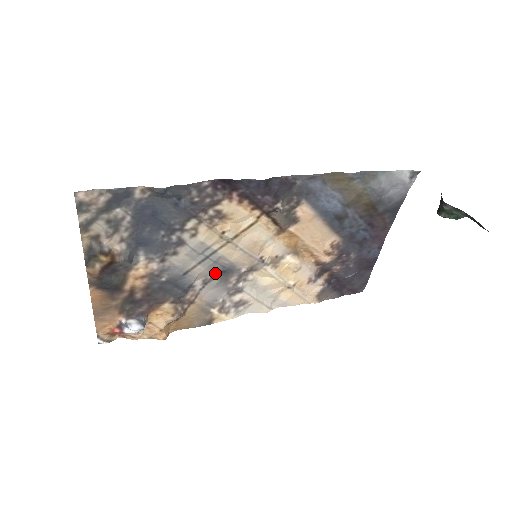
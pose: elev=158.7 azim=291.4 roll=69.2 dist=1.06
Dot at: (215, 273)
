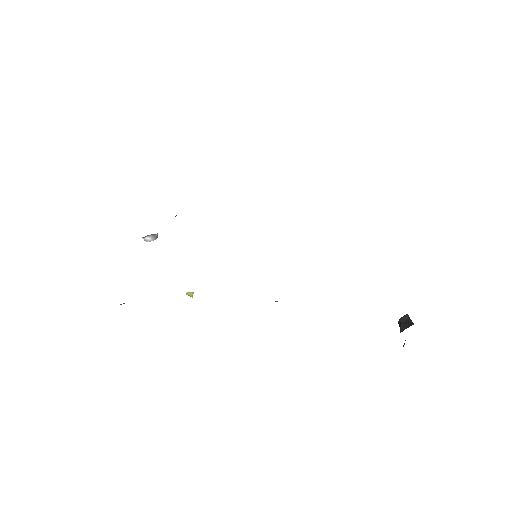
Dot at: occluded
